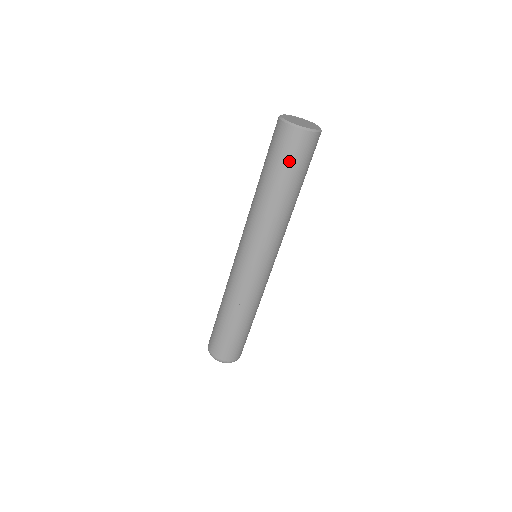
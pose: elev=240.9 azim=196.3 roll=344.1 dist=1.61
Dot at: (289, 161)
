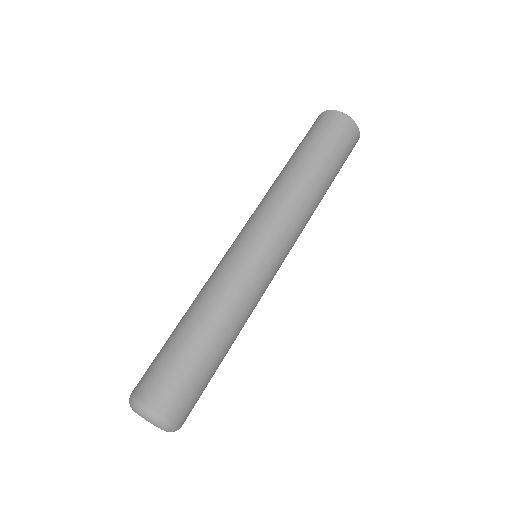
Dot at: (318, 135)
